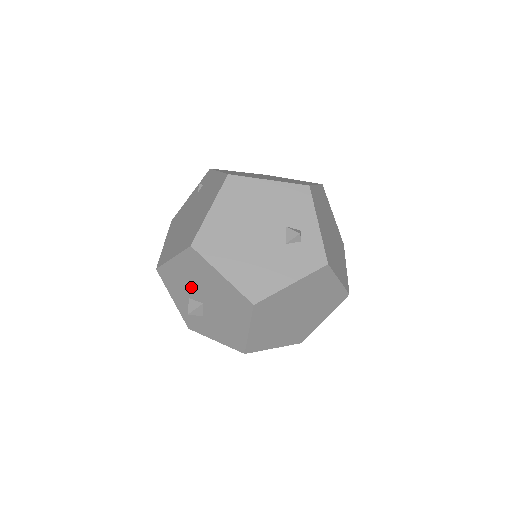
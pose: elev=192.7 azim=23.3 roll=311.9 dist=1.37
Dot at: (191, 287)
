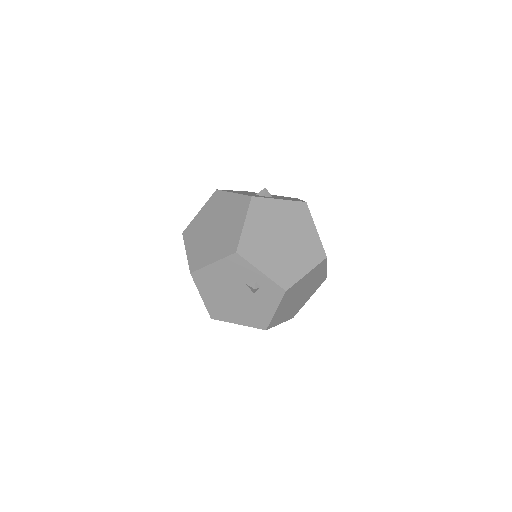
Dot at: occluded
